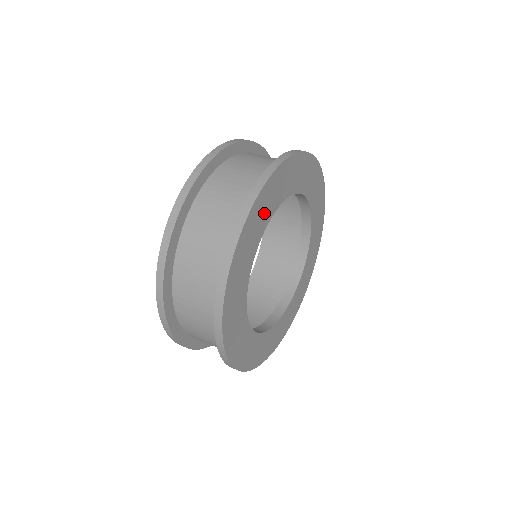
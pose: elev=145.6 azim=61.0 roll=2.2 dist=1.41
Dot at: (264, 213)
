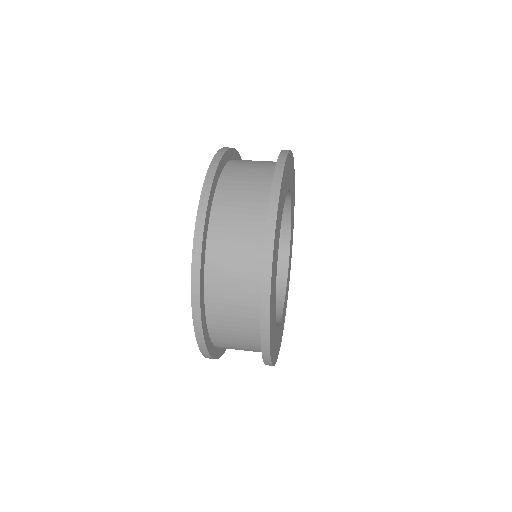
Dot at: (289, 174)
